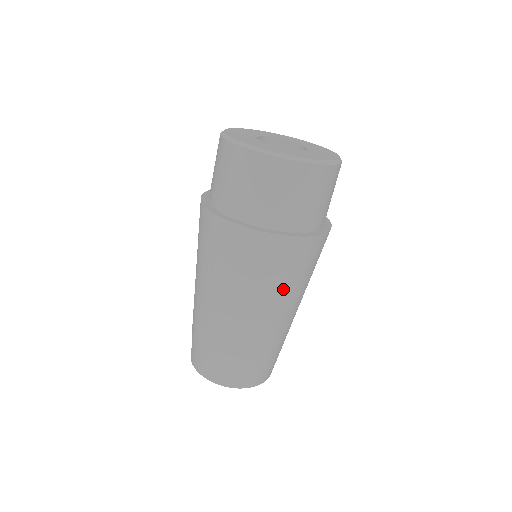
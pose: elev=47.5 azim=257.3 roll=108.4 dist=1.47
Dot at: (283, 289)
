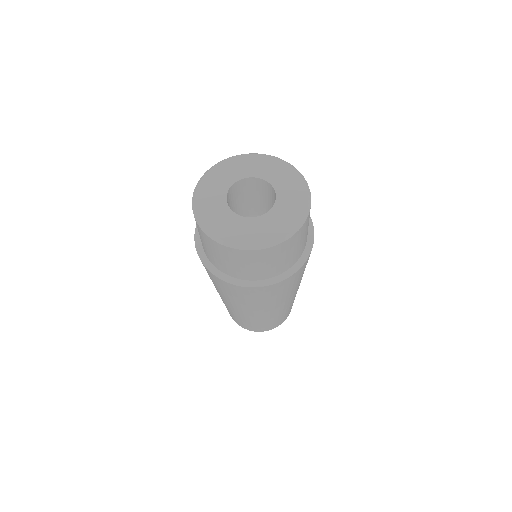
Dot at: (277, 300)
